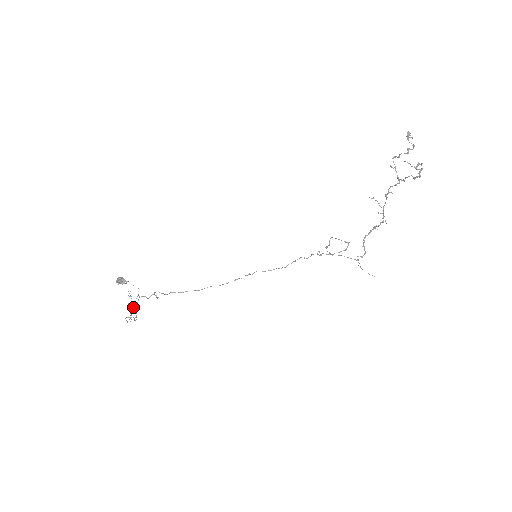
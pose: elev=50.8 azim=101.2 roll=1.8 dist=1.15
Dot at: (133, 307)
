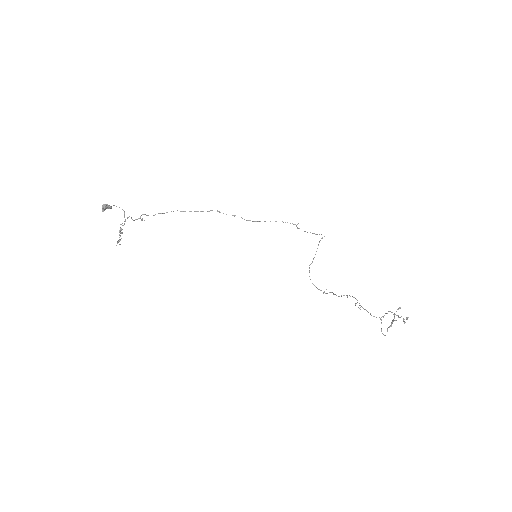
Dot at: occluded
